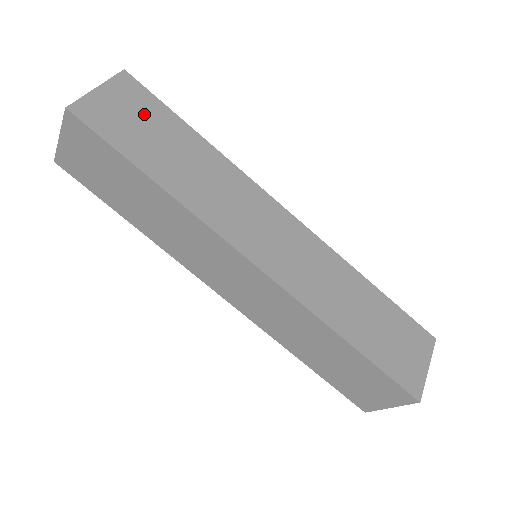
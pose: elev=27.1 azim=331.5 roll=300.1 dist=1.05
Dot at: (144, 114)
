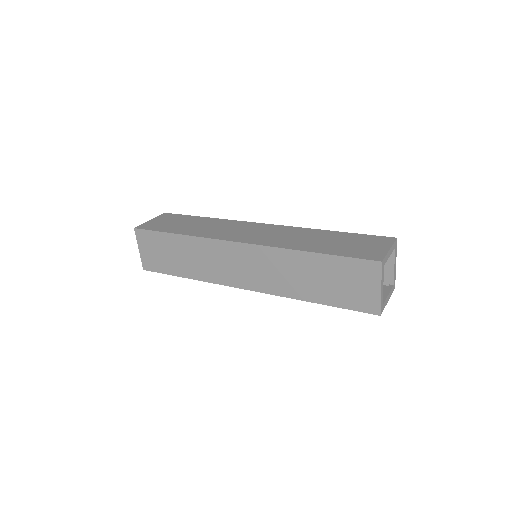
Dot at: (157, 246)
